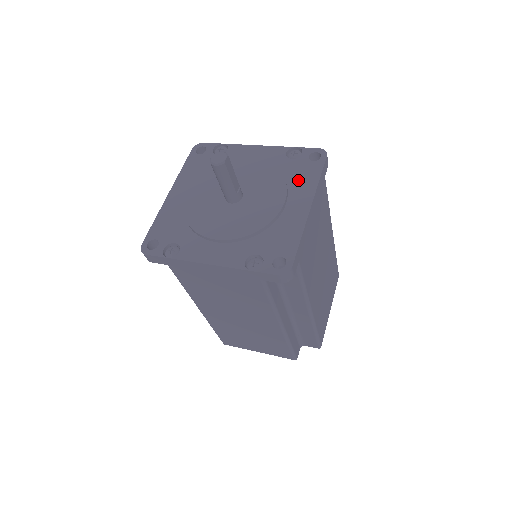
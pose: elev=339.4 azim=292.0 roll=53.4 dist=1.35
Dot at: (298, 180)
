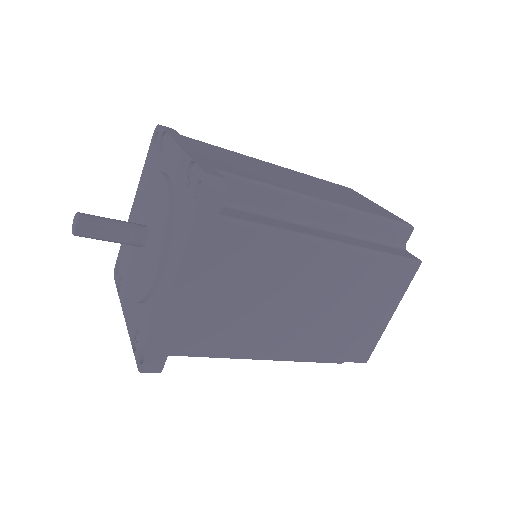
Dot at: (178, 231)
